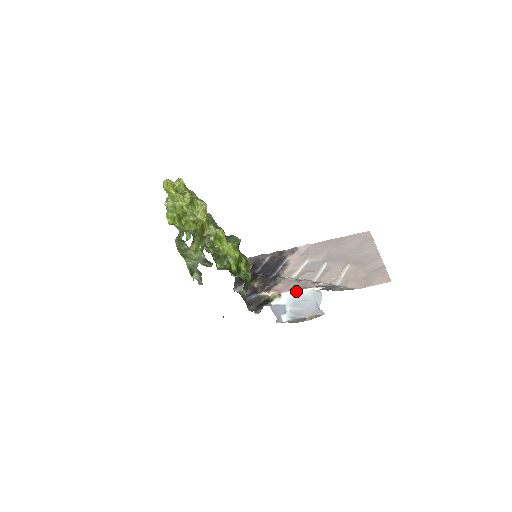
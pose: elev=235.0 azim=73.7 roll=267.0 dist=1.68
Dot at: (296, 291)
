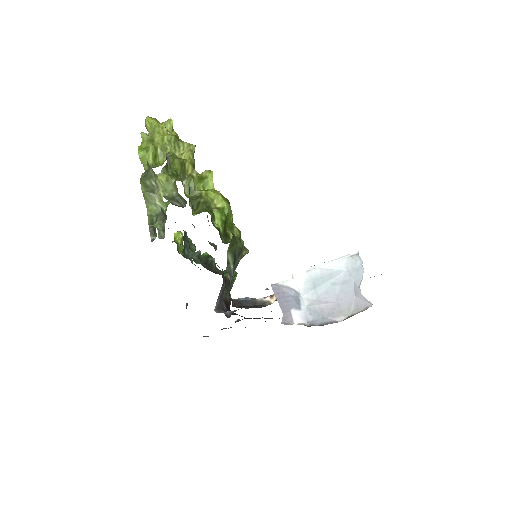
Dot at: (317, 265)
